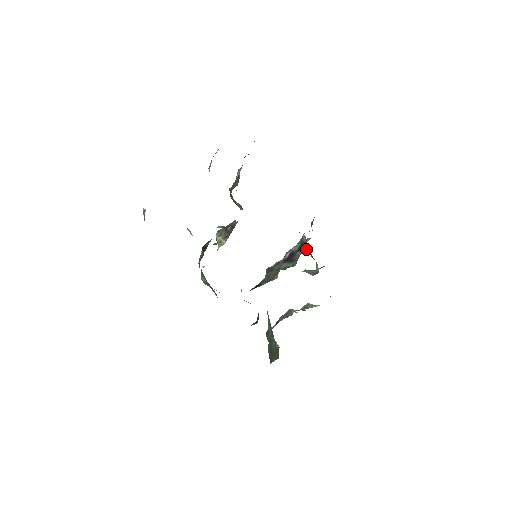
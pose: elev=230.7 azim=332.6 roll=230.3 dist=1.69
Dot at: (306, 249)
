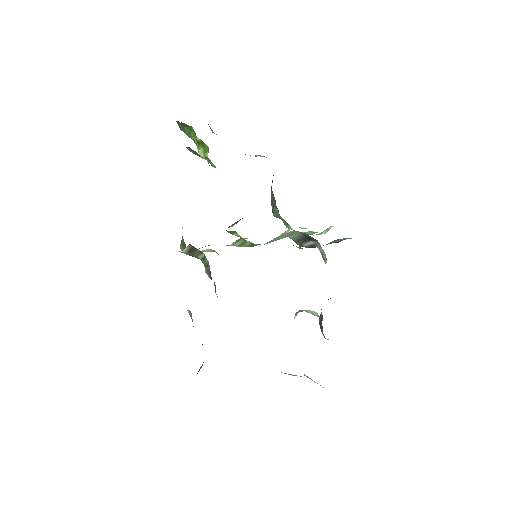
Dot at: (319, 320)
